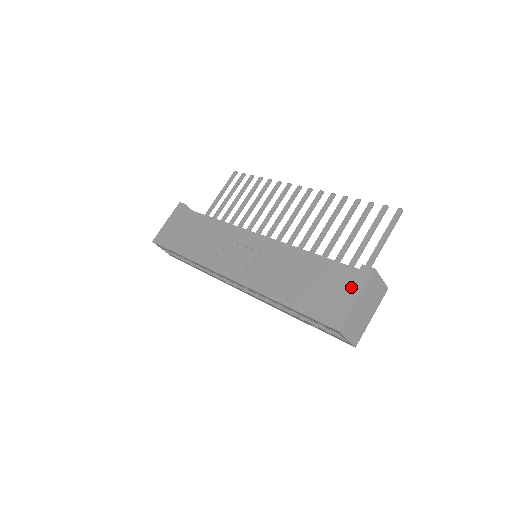
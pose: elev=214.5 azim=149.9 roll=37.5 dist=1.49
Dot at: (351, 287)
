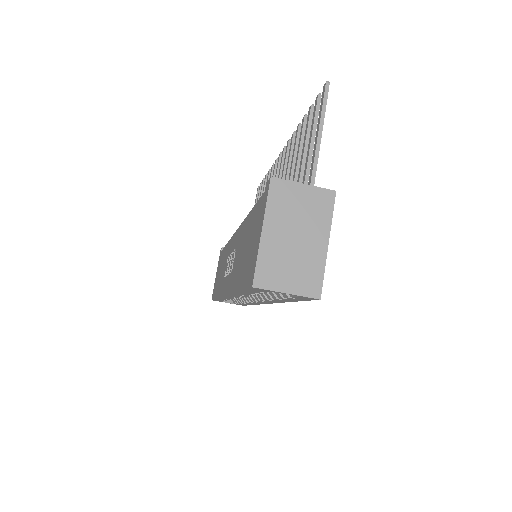
Dot at: (260, 220)
